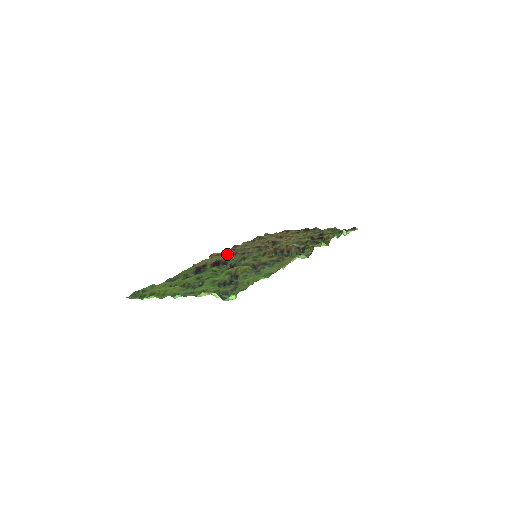
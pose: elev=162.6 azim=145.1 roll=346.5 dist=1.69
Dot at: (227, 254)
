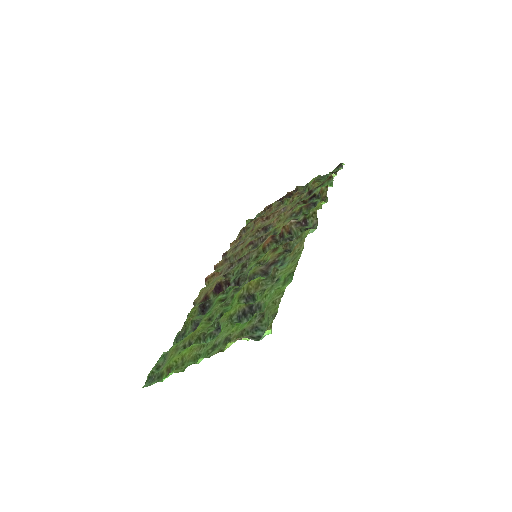
Dot at: (222, 270)
